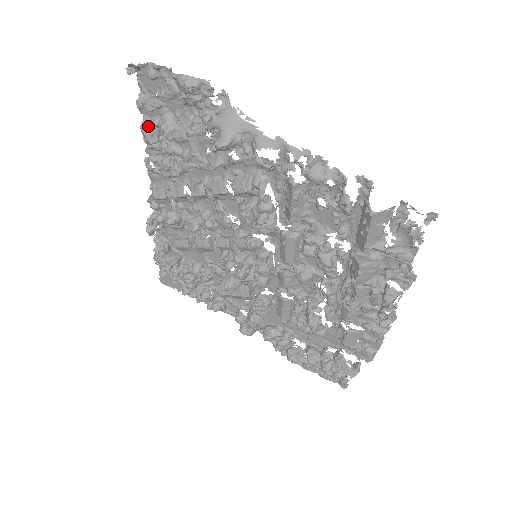
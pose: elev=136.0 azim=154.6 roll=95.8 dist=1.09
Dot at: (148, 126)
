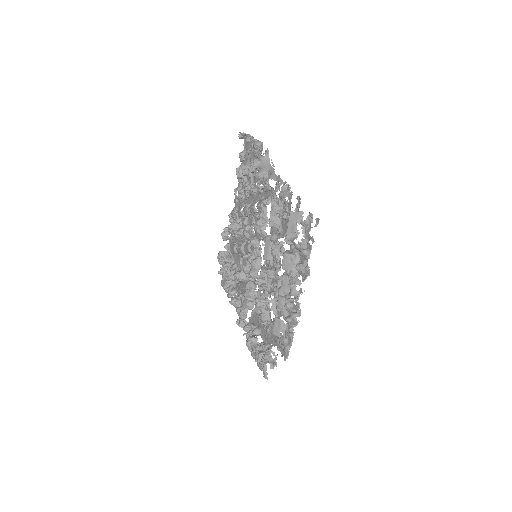
Dot at: (240, 168)
